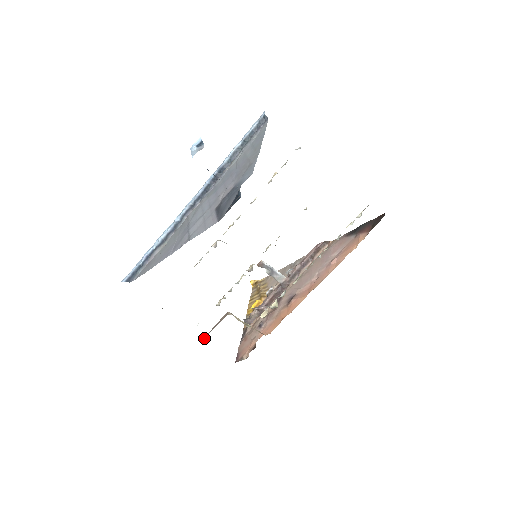
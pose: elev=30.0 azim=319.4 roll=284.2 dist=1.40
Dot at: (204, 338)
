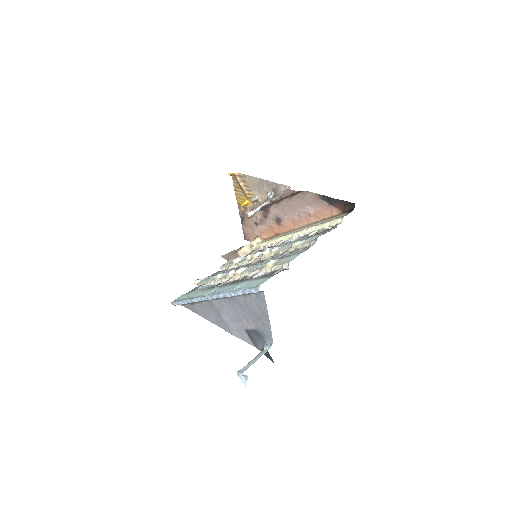
Dot at: (225, 259)
